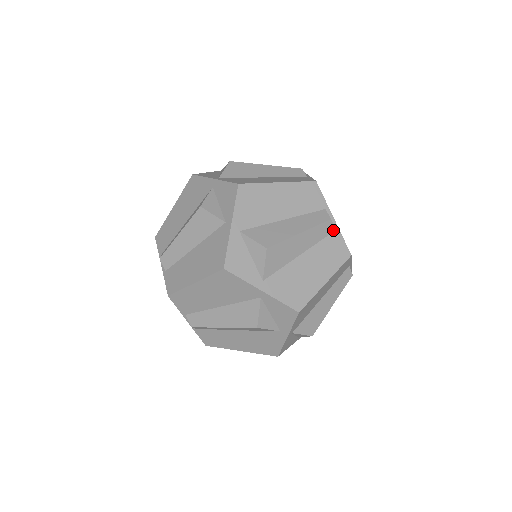
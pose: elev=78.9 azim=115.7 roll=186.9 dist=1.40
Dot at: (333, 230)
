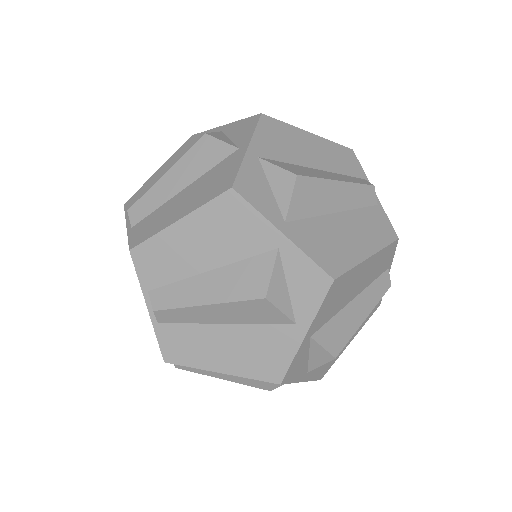
Dot at: occluded
